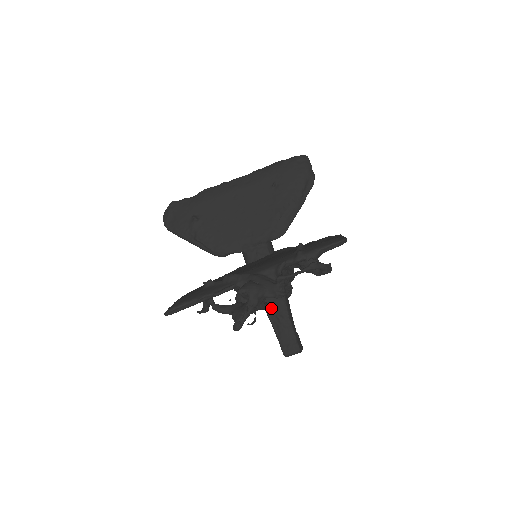
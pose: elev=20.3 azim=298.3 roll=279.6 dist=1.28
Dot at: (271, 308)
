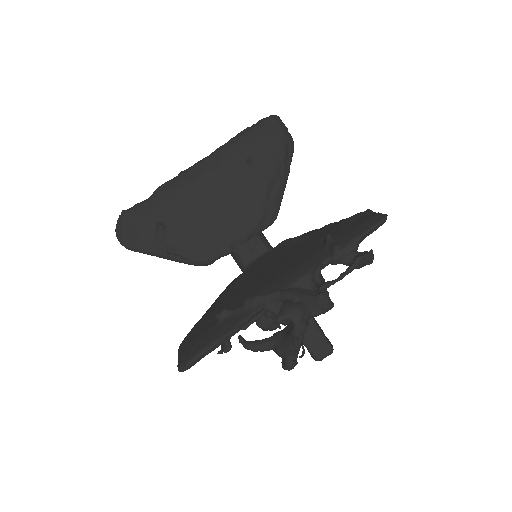
Dot at: occluded
